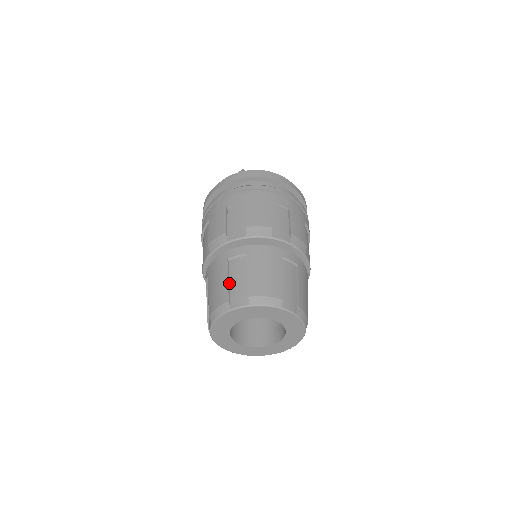
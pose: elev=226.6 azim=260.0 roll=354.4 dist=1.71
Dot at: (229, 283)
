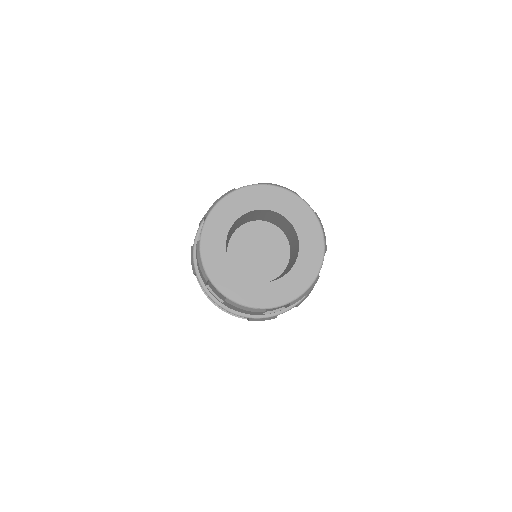
Dot at: occluded
